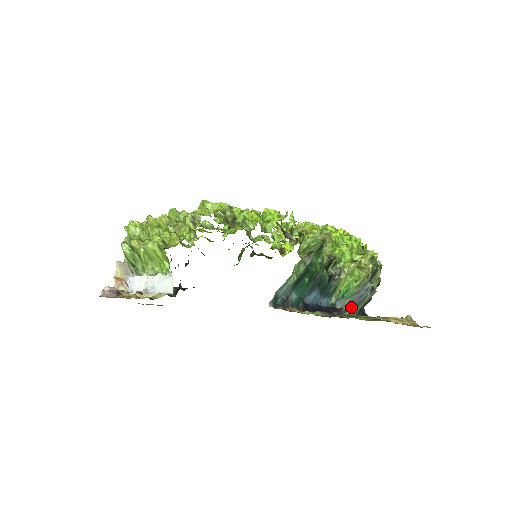
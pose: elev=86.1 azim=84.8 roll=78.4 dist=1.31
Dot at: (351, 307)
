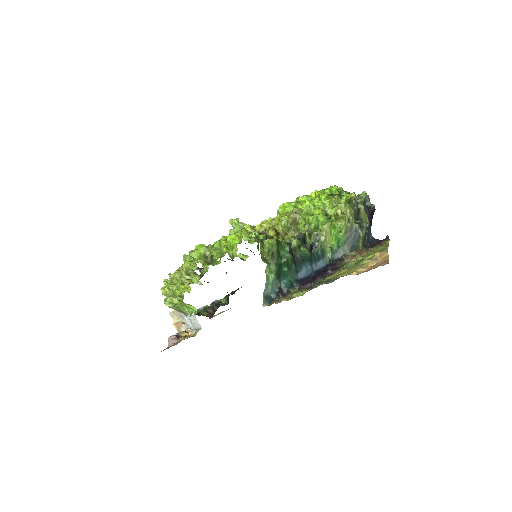
Dot at: (353, 248)
